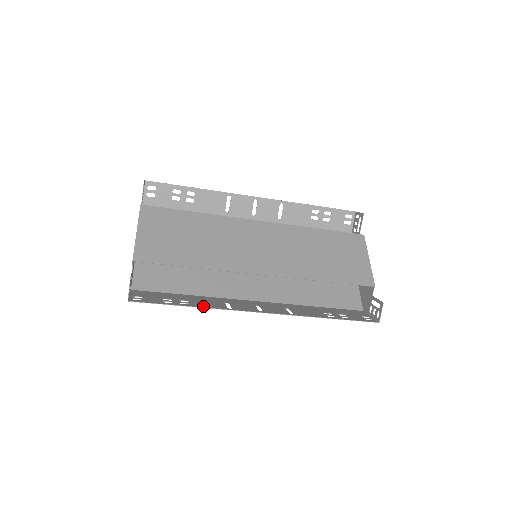
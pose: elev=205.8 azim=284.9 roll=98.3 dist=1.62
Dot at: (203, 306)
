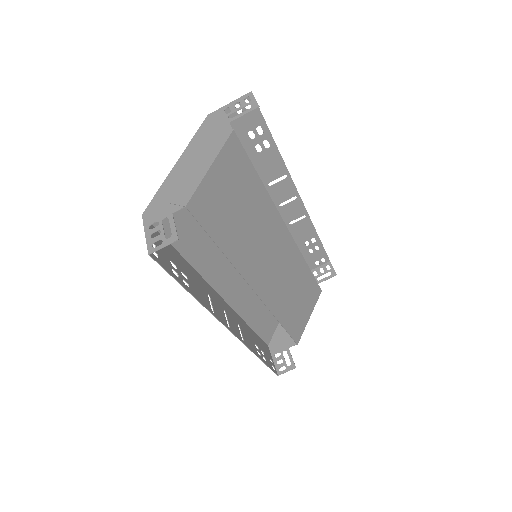
Dot at: (199, 298)
